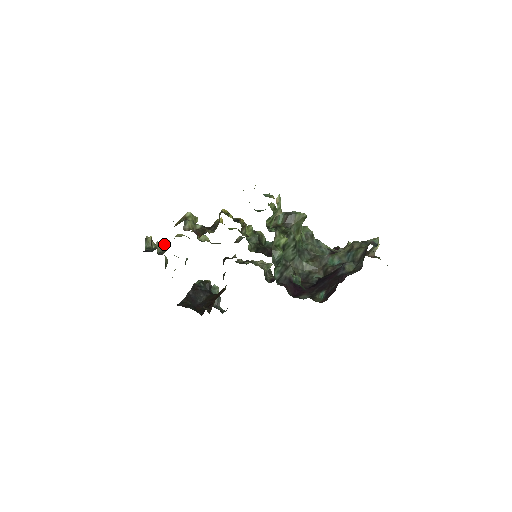
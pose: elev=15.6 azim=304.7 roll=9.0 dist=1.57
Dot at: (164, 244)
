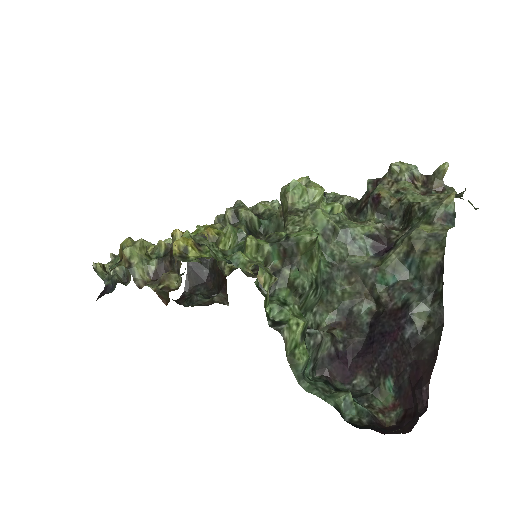
Dot at: occluded
